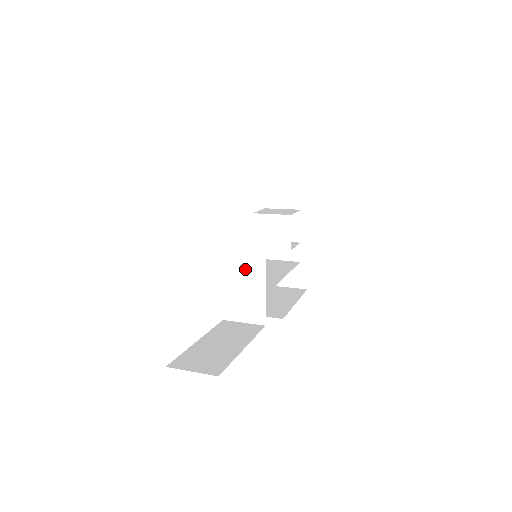
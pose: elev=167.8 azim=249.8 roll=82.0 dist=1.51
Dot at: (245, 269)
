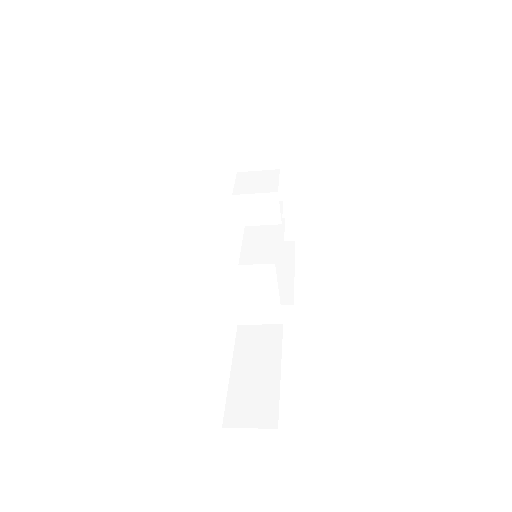
Dot at: occluded
